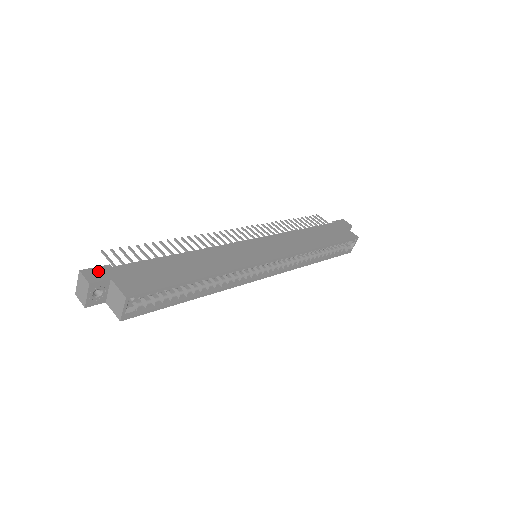
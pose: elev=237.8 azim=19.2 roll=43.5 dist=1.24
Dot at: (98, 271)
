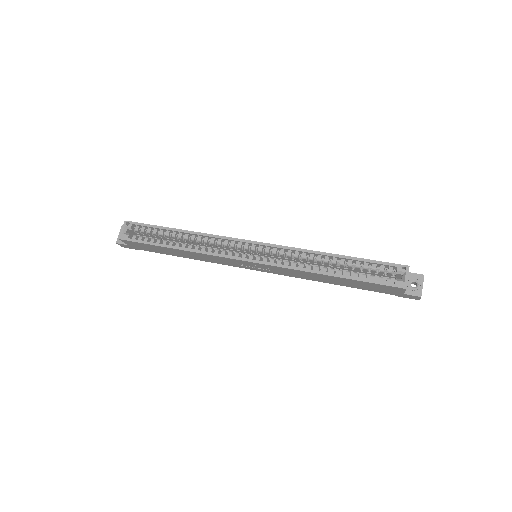
Dot at: occluded
